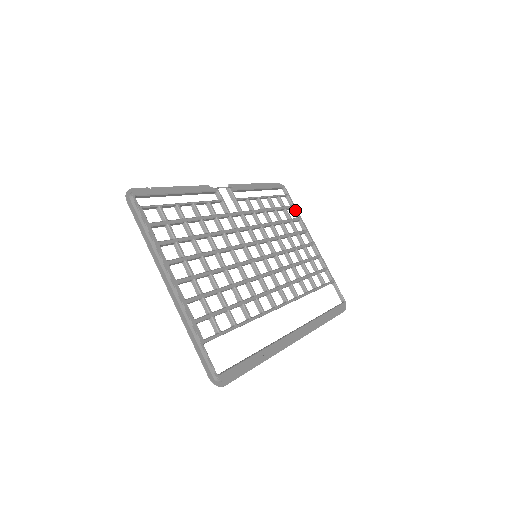
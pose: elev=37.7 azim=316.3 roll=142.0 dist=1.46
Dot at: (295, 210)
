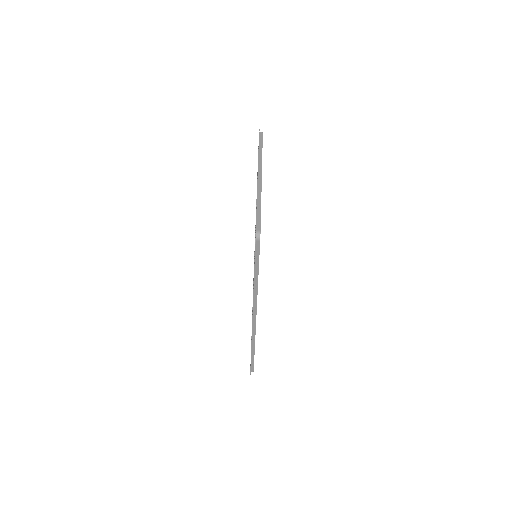
Dot at: occluded
